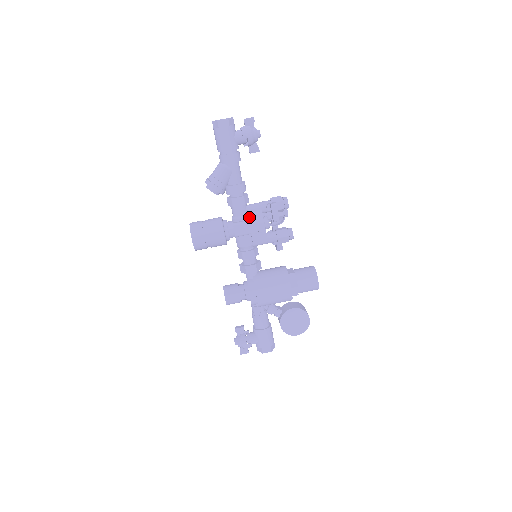
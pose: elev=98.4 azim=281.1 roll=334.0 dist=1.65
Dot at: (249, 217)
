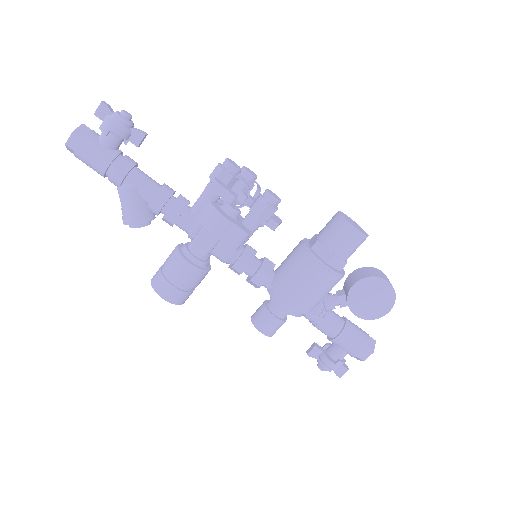
Dot at: (201, 222)
